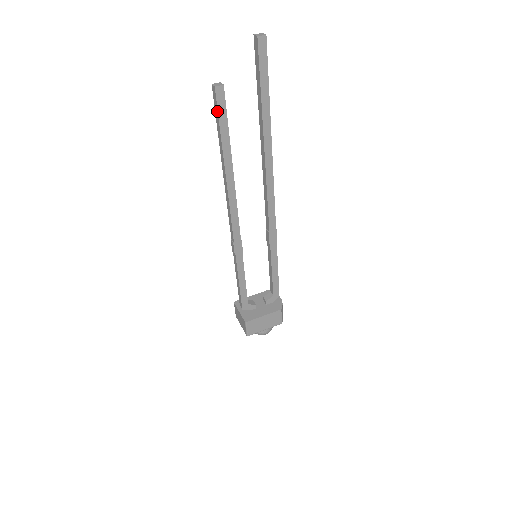
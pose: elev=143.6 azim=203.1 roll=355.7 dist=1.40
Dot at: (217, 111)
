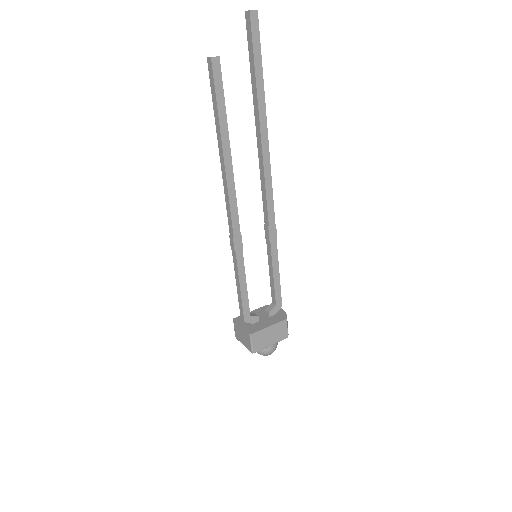
Dot at: (213, 84)
